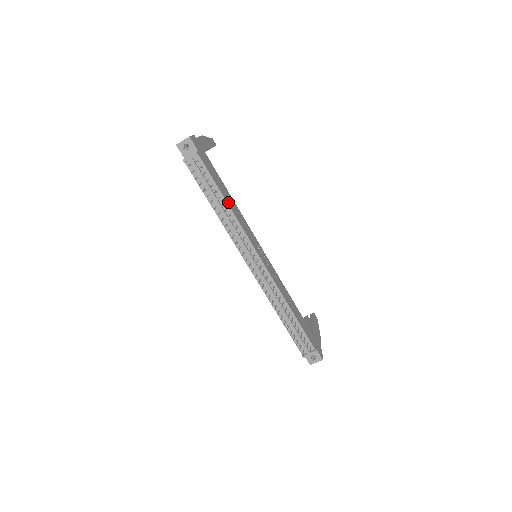
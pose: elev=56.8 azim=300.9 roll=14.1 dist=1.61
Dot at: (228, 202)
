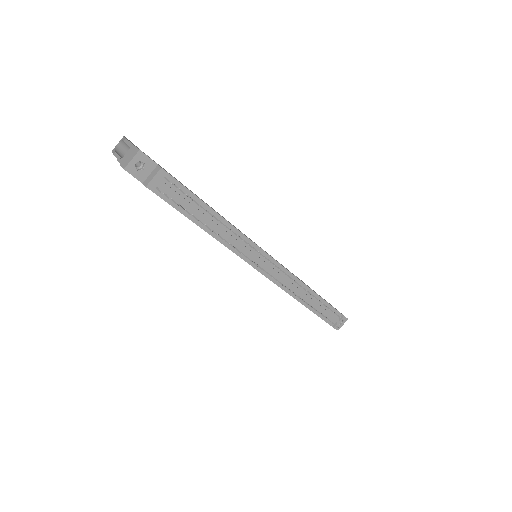
Dot at: (216, 212)
